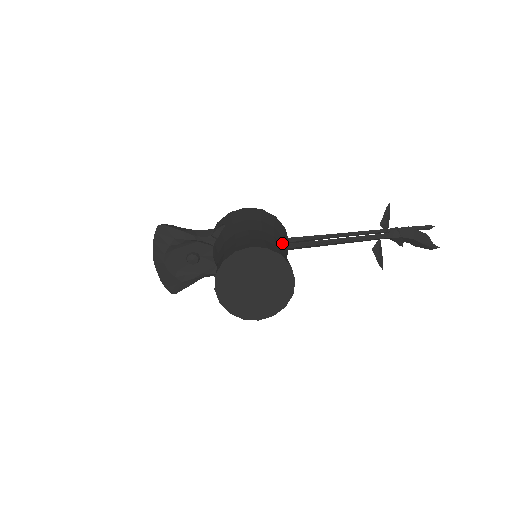
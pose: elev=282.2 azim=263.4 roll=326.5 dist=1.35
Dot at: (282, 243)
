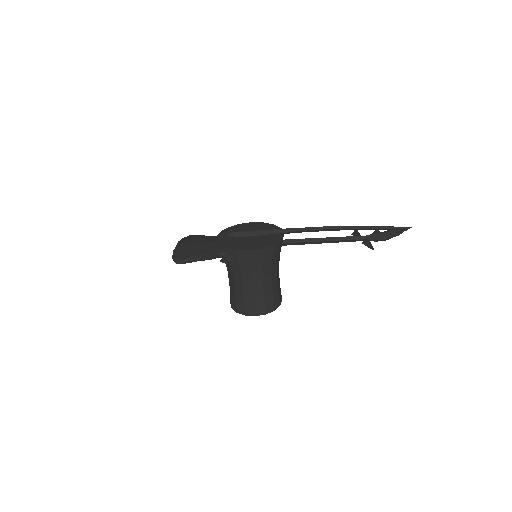
Dot at: (277, 267)
